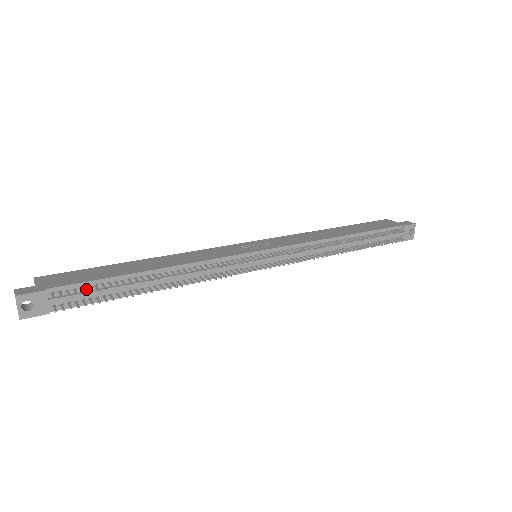
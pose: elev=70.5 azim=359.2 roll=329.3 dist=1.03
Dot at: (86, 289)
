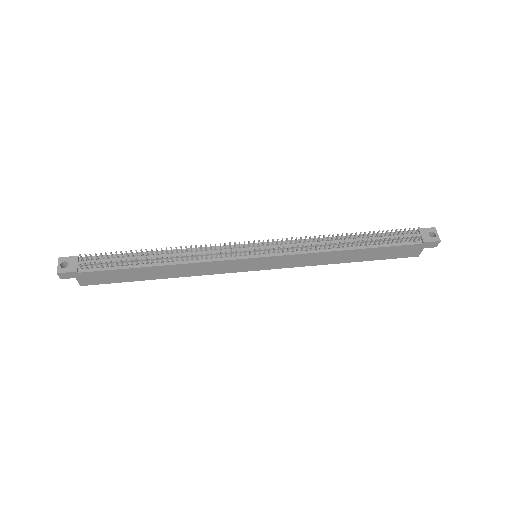
Dot at: (106, 260)
